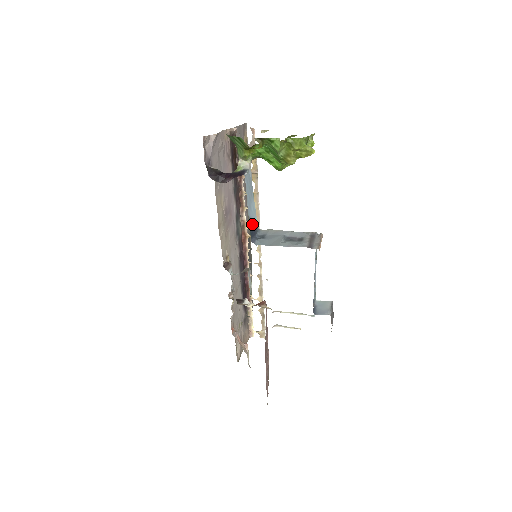
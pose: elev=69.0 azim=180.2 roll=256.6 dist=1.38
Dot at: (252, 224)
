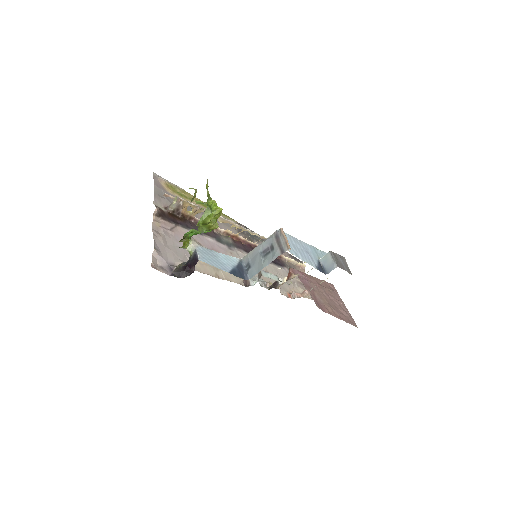
Dot at: (235, 269)
